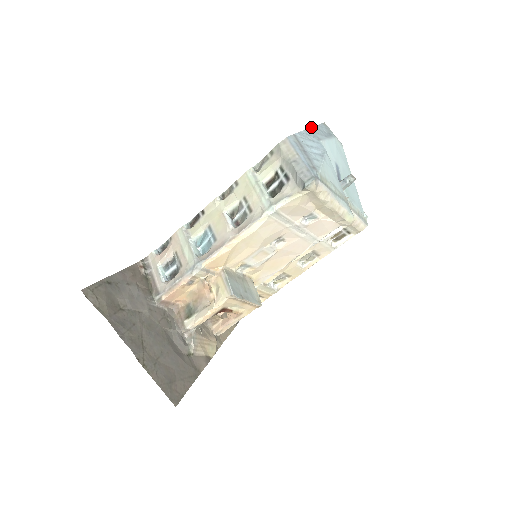
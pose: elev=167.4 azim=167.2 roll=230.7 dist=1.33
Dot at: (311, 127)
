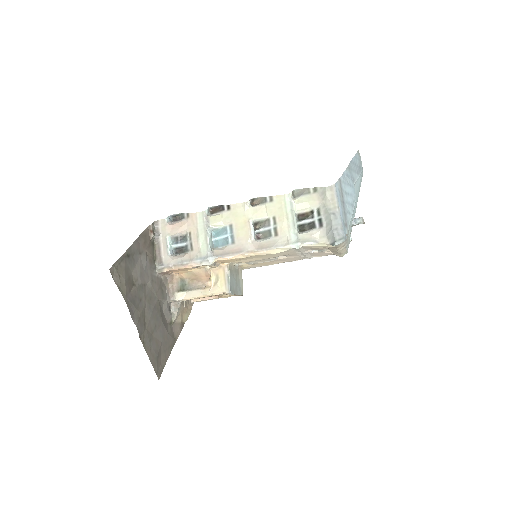
Dot at: (350, 161)
